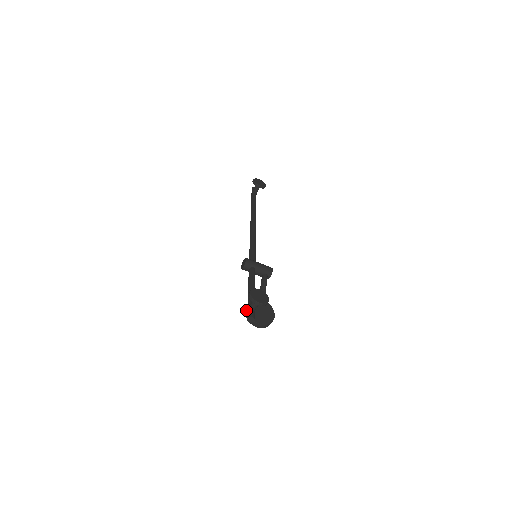
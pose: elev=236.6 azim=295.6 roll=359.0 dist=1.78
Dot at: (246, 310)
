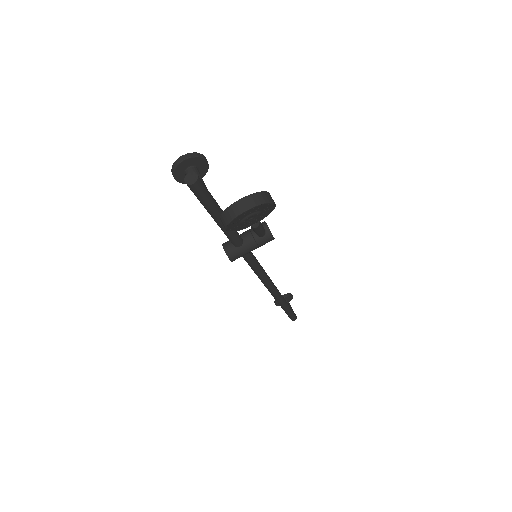
Dot at: occluded
